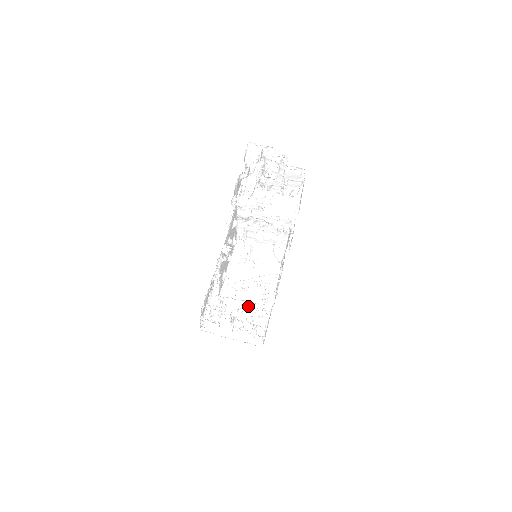
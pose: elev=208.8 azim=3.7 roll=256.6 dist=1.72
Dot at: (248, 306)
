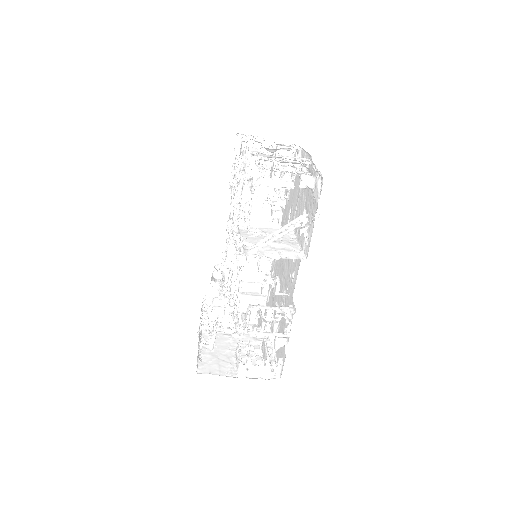
Dot at: (248, 340)
